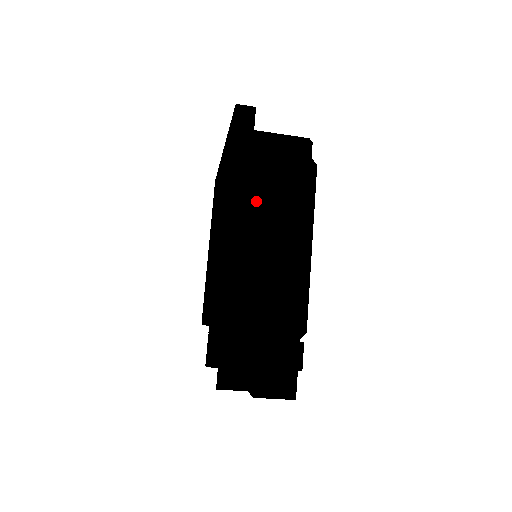
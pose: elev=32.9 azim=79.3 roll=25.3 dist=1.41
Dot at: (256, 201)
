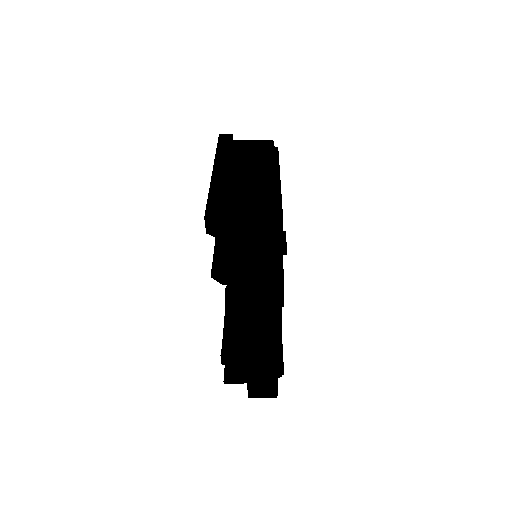
Dot at: (235, 163)
